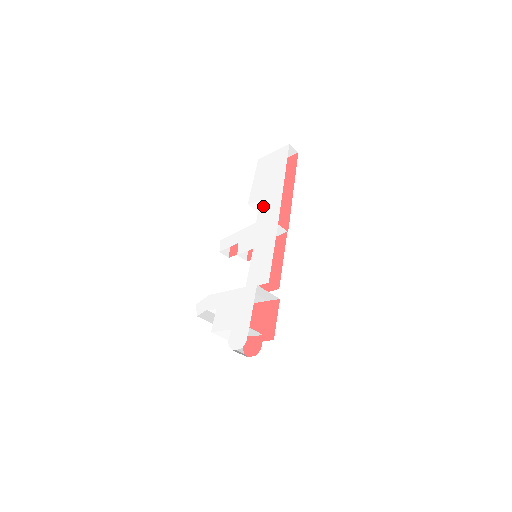
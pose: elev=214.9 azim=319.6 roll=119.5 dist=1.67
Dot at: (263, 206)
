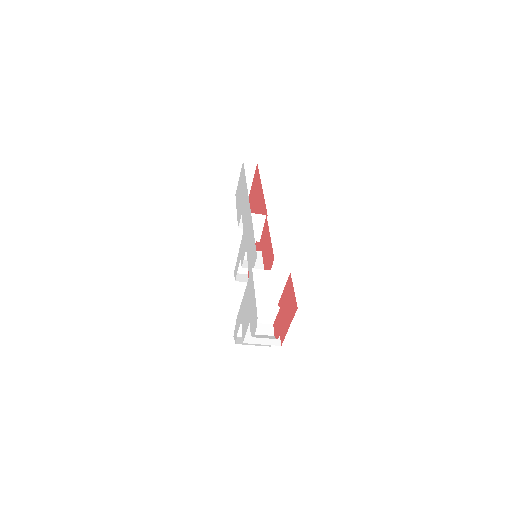
Dot at: (243, 216)
